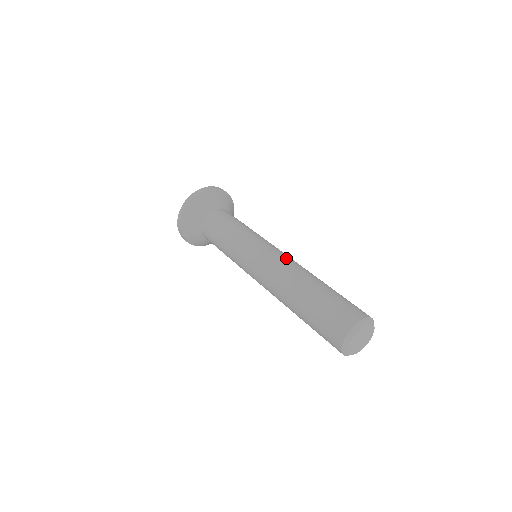
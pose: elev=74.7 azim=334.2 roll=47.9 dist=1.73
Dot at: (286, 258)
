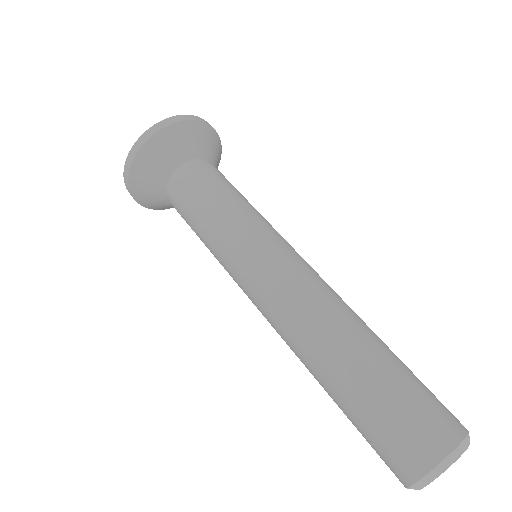
Dot at: occluded
